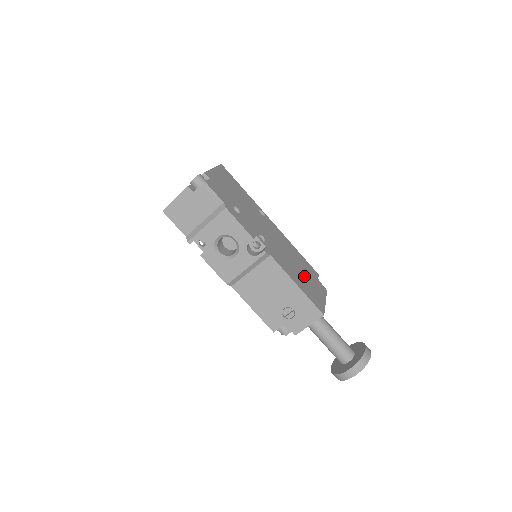
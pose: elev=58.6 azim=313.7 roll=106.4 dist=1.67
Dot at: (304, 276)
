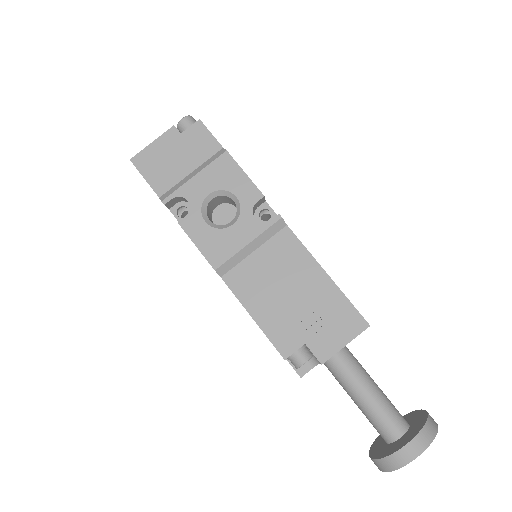
Dot at: occluded
